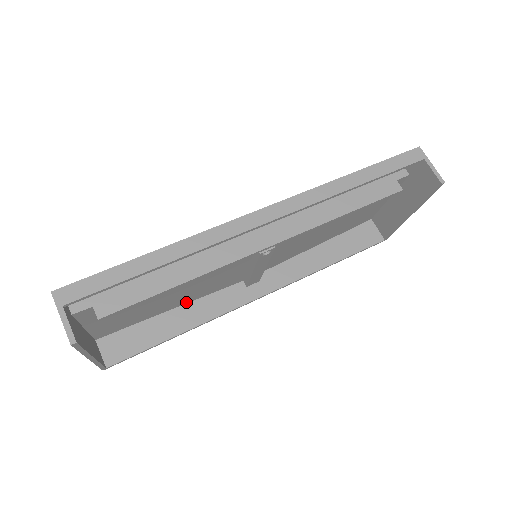
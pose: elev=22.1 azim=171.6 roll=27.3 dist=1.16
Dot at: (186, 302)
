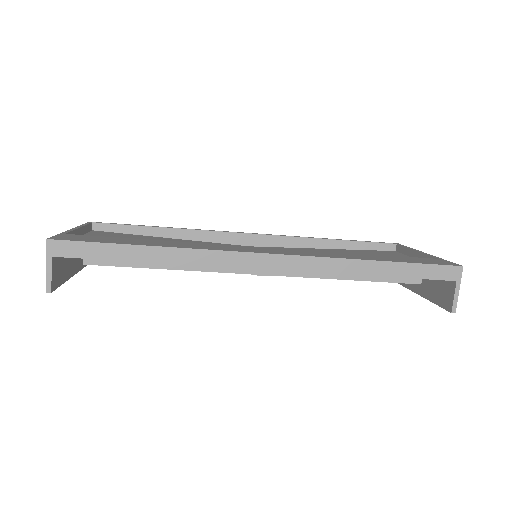
Dot at: occluded
